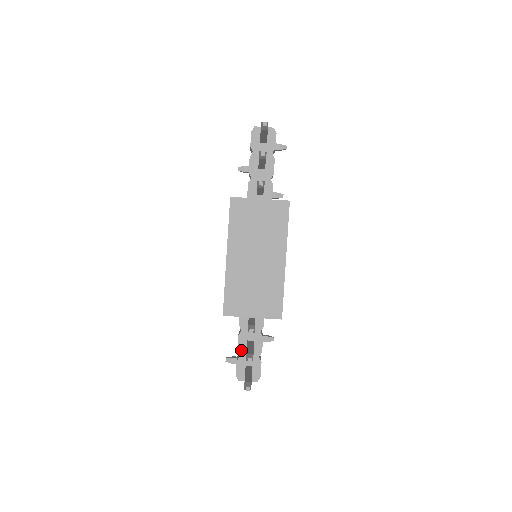
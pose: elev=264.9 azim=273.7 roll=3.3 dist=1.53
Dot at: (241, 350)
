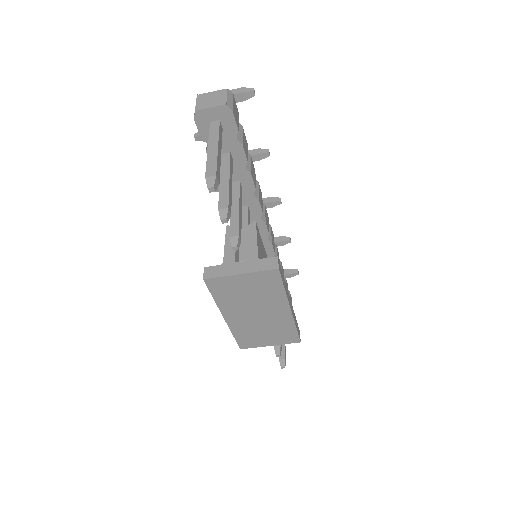
Dot at: occluded
